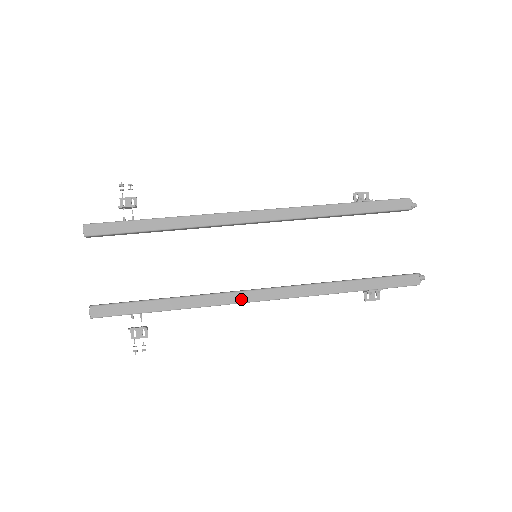
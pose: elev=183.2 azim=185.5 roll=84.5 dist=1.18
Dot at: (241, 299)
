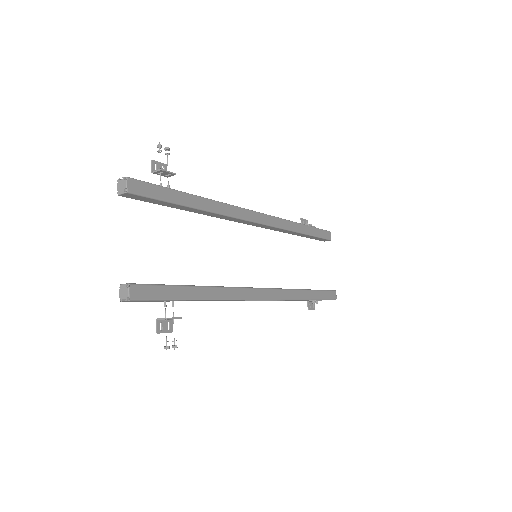
Dot at: (252, 296)
